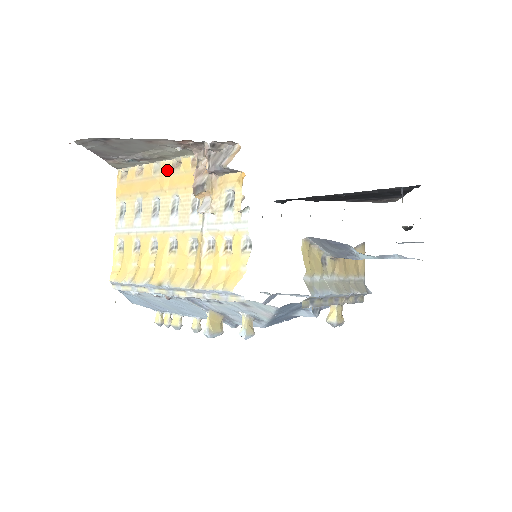
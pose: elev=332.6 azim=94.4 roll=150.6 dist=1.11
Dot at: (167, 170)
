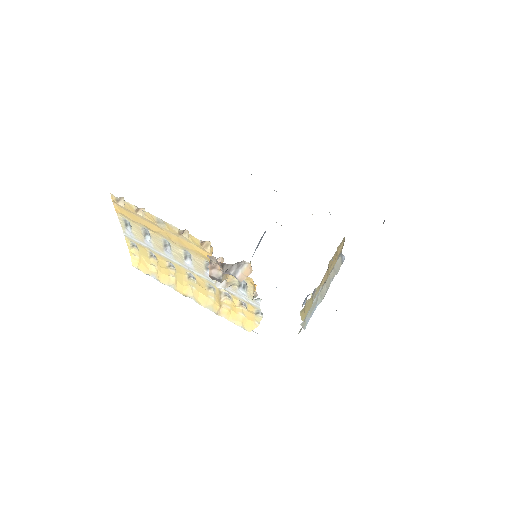
Dot at: (173, 232)
